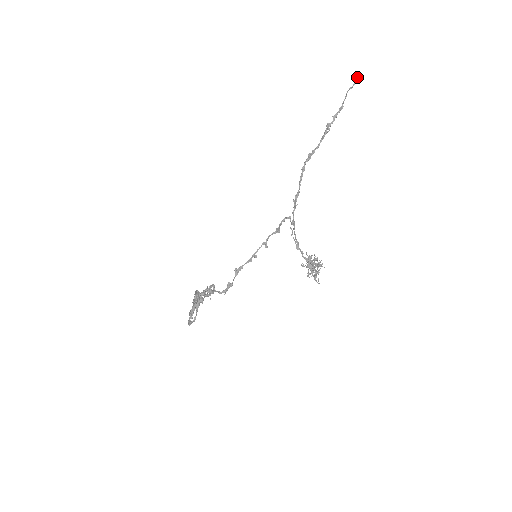
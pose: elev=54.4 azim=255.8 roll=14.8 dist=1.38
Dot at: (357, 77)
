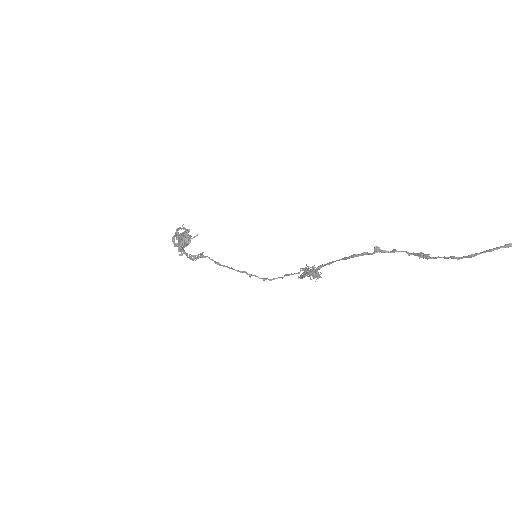
Dot at: out of frame
